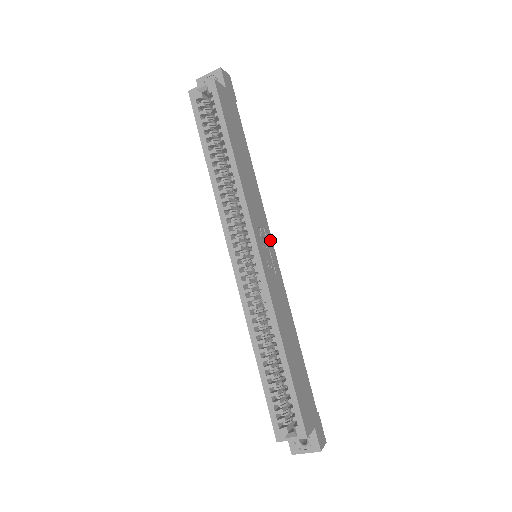
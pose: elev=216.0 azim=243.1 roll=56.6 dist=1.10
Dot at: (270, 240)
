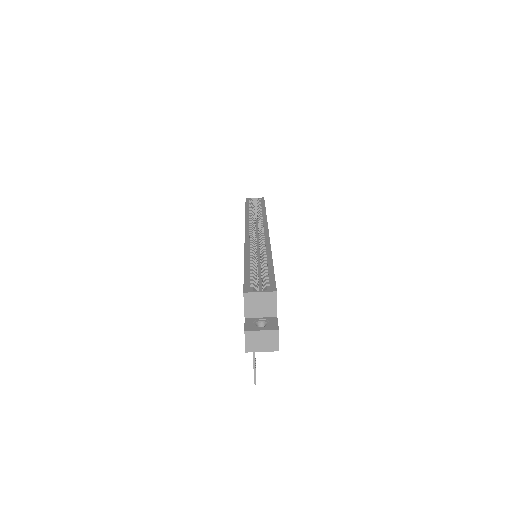
Dot at: occluded
